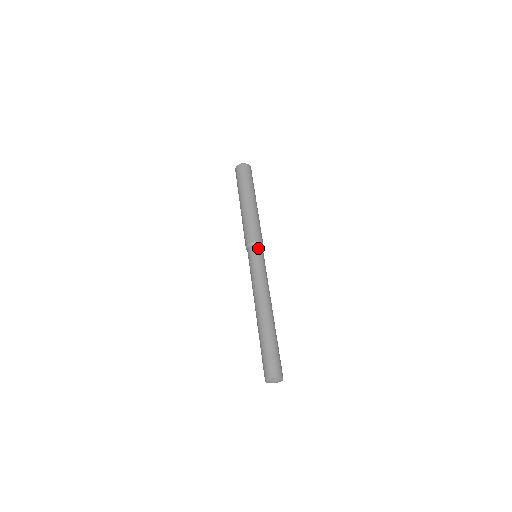
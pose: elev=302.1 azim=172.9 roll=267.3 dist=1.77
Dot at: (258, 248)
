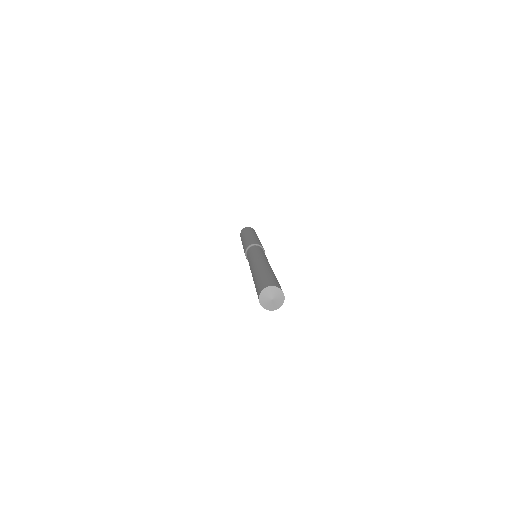
Dot at: occluded
